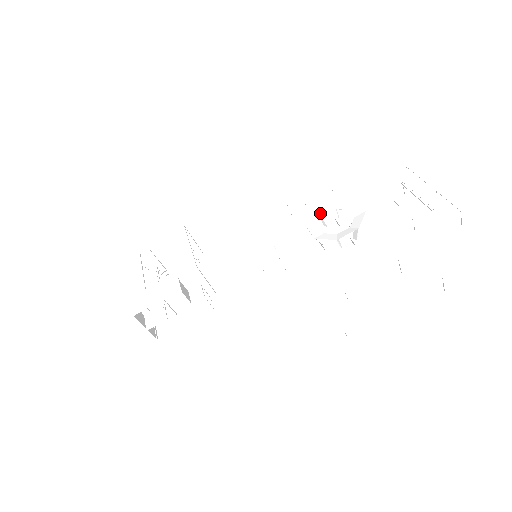
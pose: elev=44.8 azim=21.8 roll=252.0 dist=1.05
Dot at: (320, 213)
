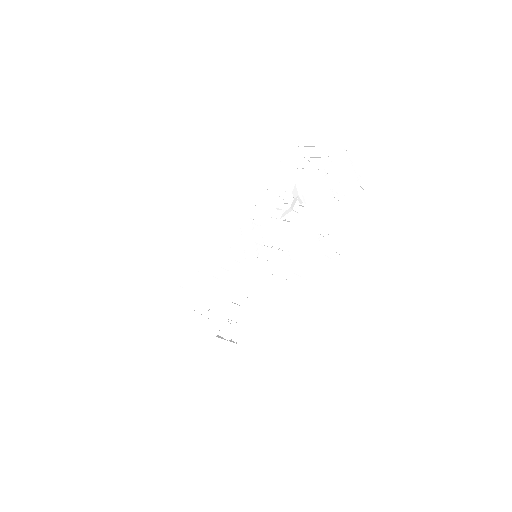
Dot at: (272, 205)
